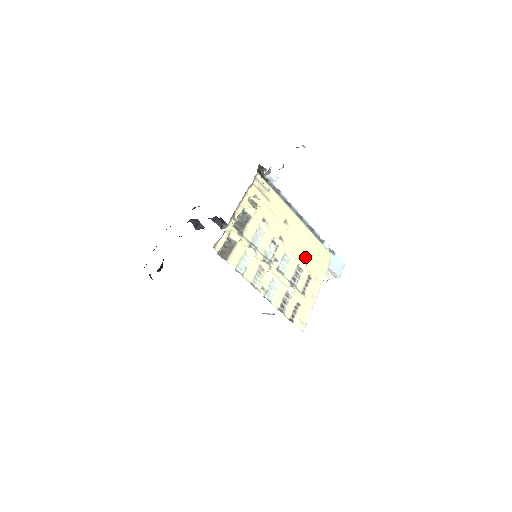
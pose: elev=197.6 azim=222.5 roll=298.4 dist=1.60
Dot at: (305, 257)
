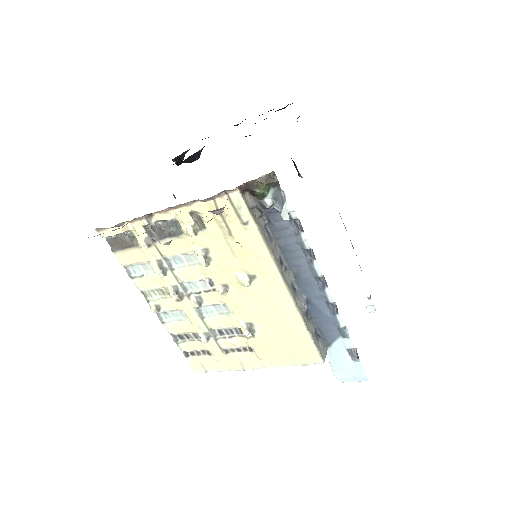
Dot at: (259, 330)
